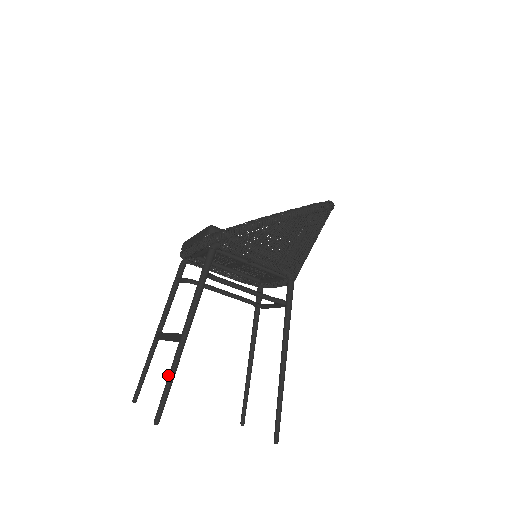
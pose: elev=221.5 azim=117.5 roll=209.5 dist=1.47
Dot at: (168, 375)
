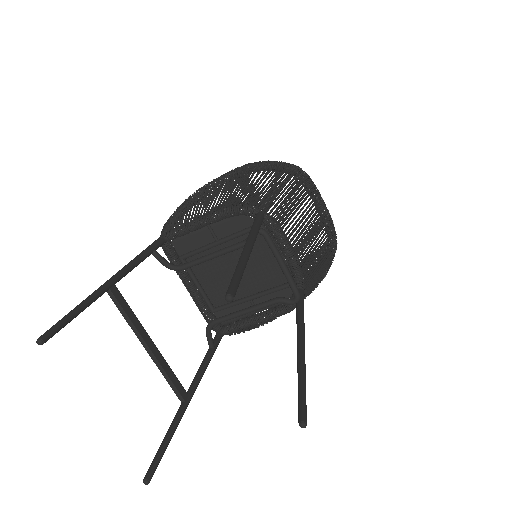
Dot at: occluded
